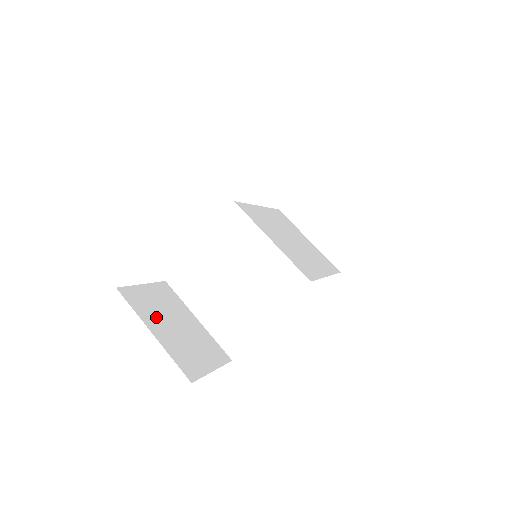
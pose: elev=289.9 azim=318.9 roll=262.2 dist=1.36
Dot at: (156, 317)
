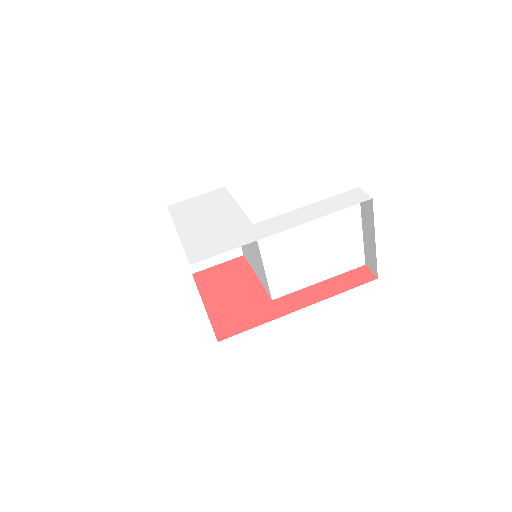
Dot at: occluded
